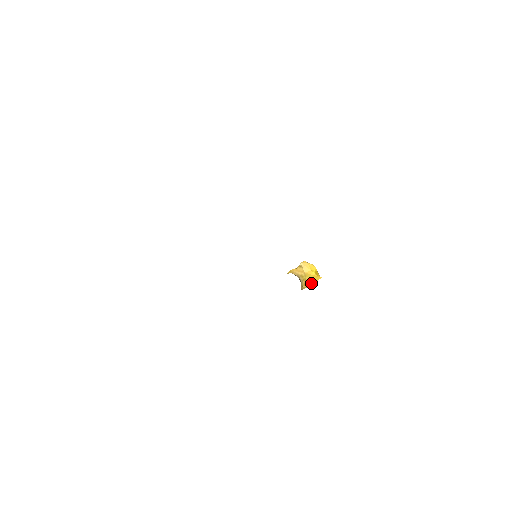
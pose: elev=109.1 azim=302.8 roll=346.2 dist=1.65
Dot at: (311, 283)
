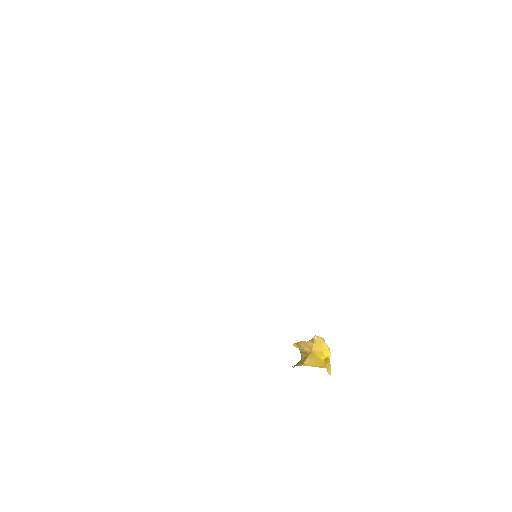
Dot at: (310, 364)
